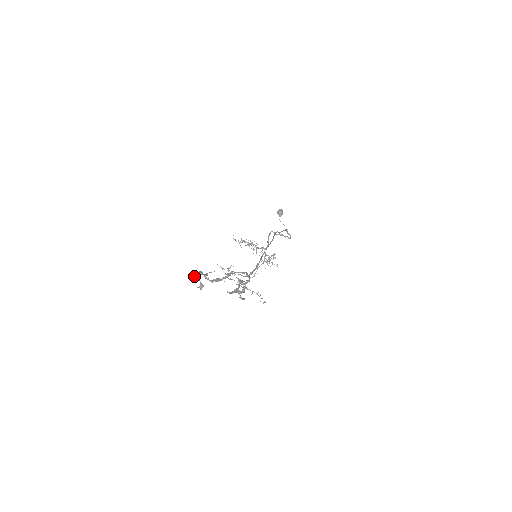
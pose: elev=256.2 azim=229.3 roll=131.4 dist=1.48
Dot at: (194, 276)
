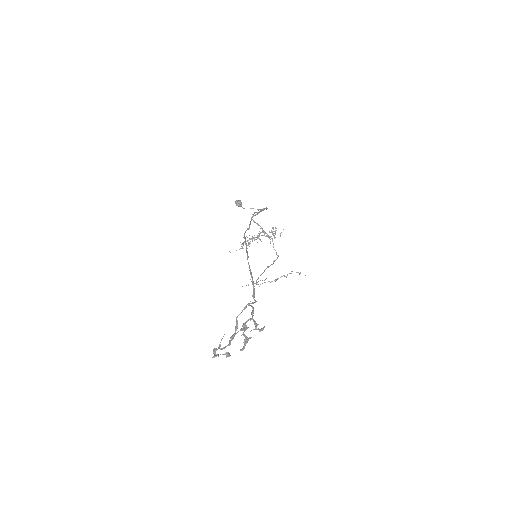
Dot at: occluded
